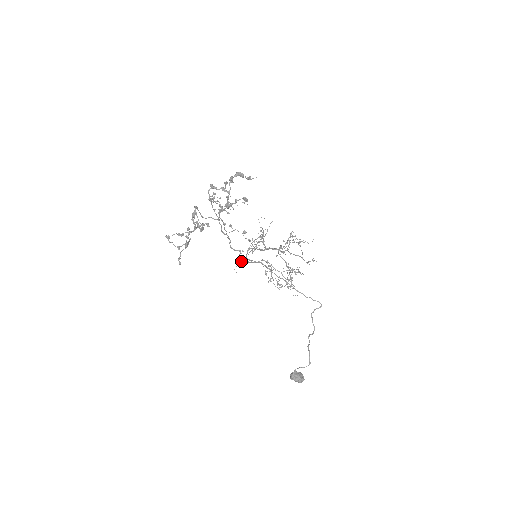
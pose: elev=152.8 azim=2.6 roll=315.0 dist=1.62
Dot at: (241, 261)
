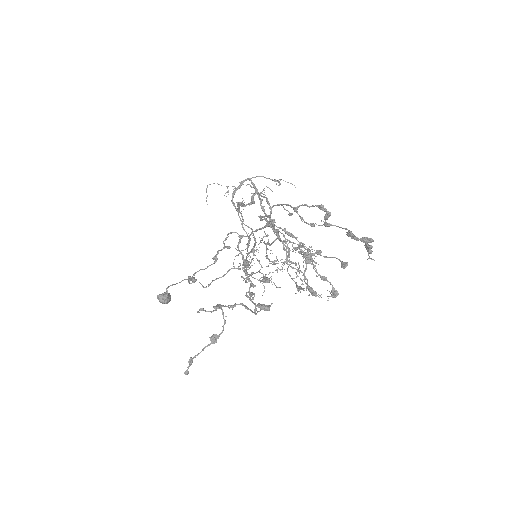
Dot at: occluded
